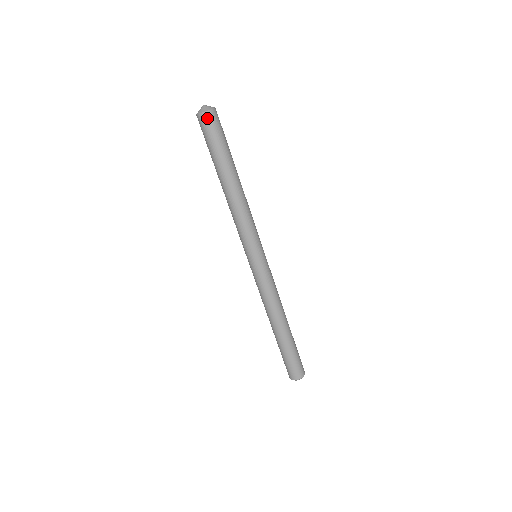
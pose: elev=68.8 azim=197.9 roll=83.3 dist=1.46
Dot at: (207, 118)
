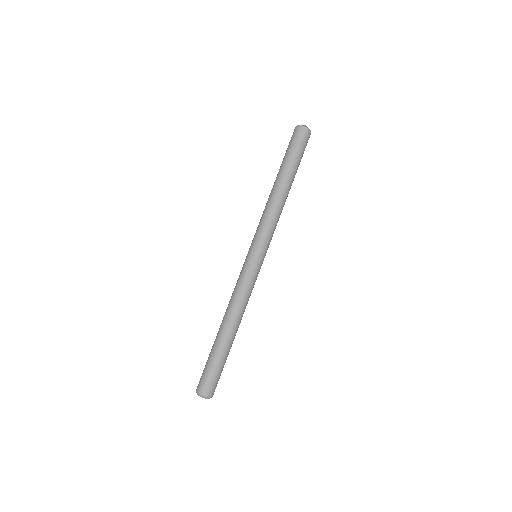
Dot at: (304, 132)
